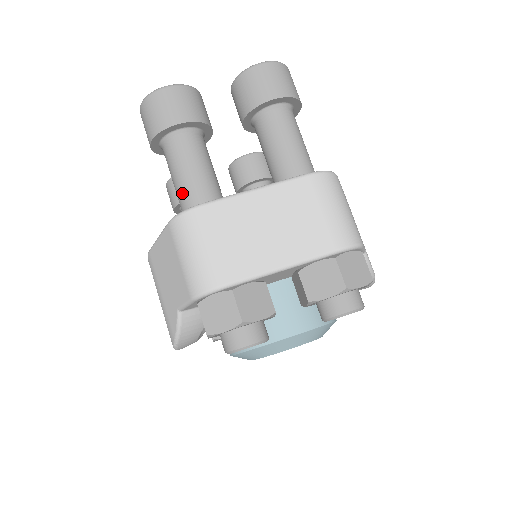
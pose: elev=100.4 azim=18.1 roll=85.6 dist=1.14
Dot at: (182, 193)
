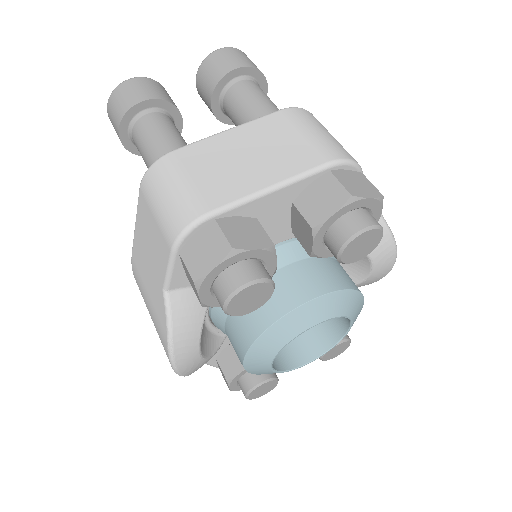
Dot at: (153, 161)
